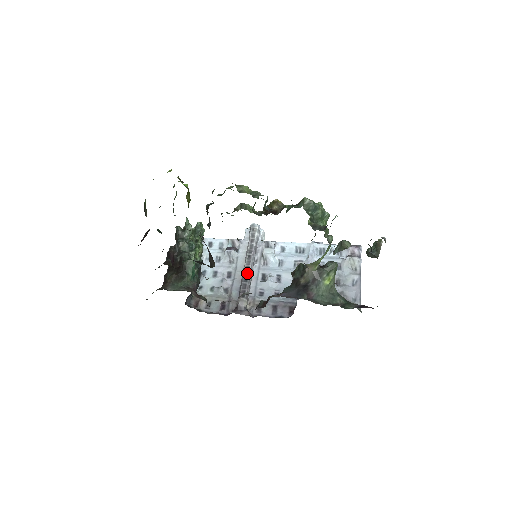
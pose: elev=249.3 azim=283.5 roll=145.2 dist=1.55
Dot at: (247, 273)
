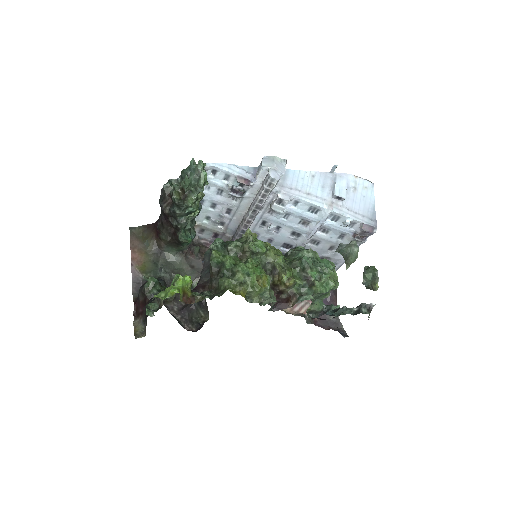
Dot at: (247, 226)
